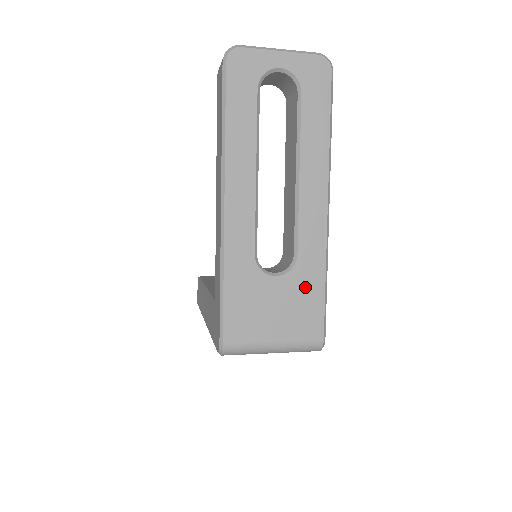
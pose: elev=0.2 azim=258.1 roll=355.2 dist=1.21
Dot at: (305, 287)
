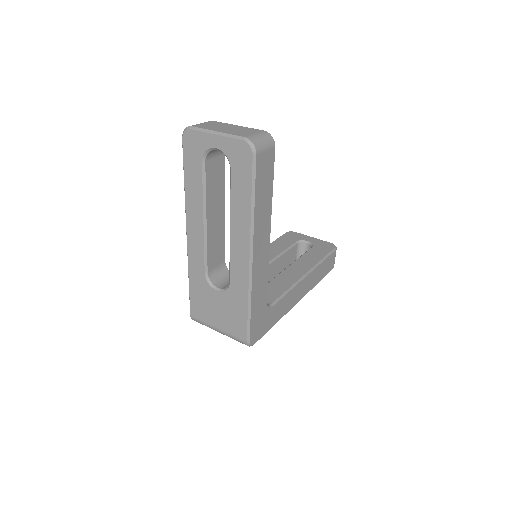
Dot at: (235, 305)
